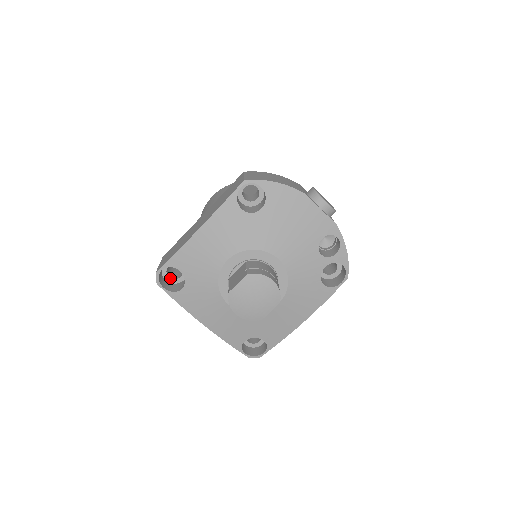
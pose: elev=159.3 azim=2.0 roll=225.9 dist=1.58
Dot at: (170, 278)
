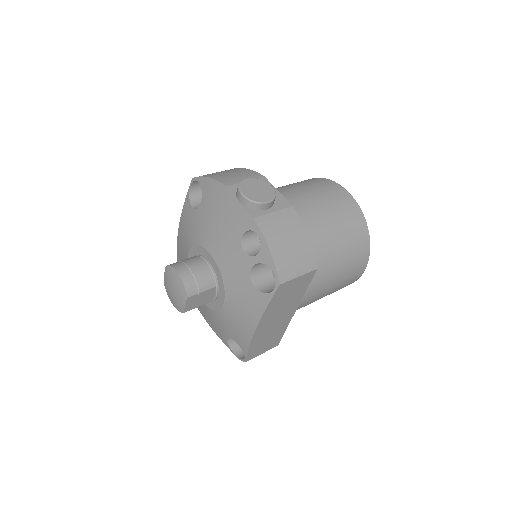
Dot at: occluded
